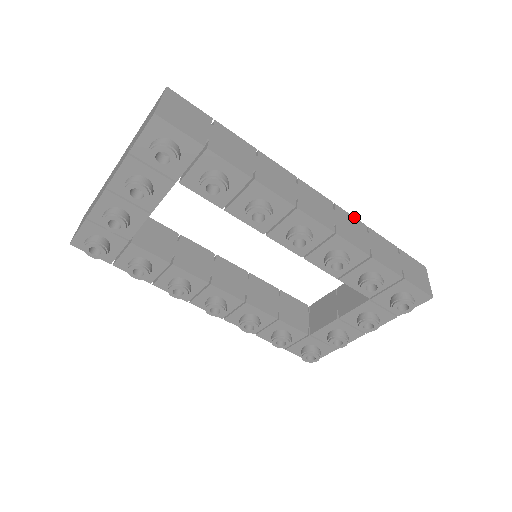
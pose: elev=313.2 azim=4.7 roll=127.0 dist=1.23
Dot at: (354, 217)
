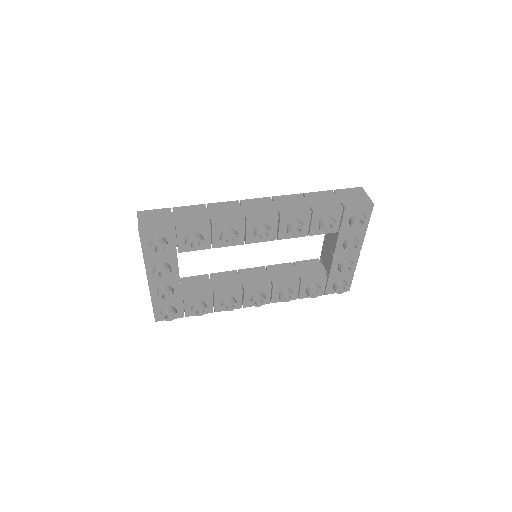
Dot at: (290, 195)
